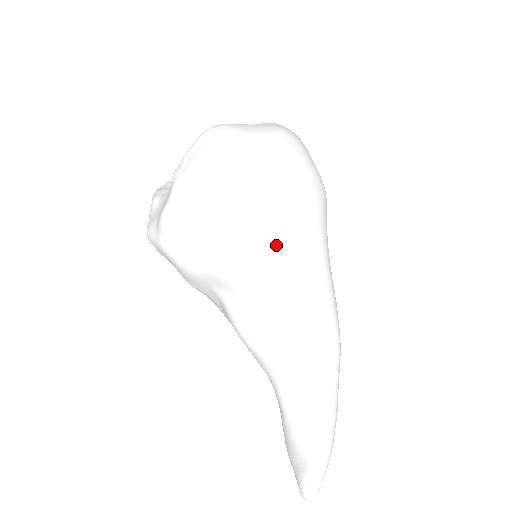
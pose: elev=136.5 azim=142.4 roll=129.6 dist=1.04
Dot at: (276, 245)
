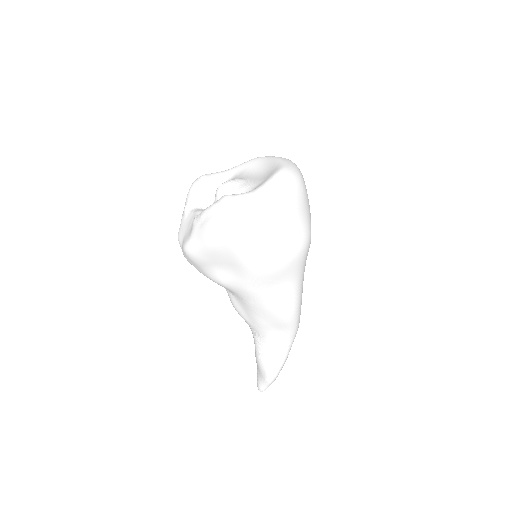
Dot at: (258, 285)
